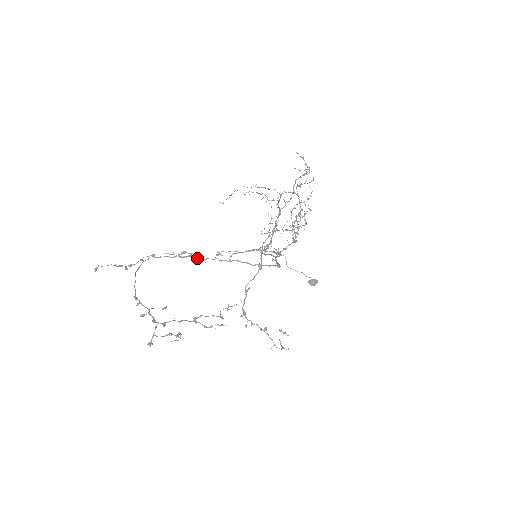
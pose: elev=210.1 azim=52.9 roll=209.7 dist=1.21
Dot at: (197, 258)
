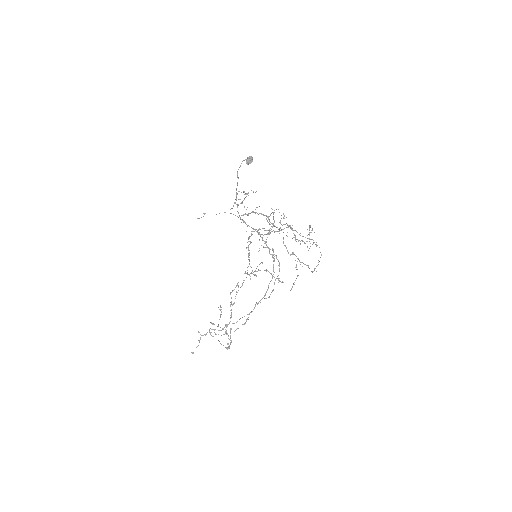
Dot at: occluded
